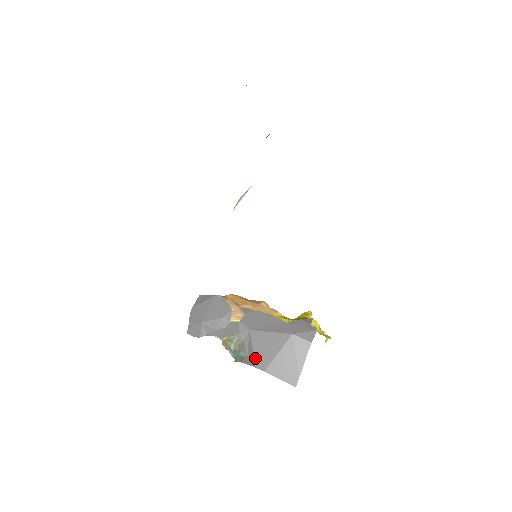
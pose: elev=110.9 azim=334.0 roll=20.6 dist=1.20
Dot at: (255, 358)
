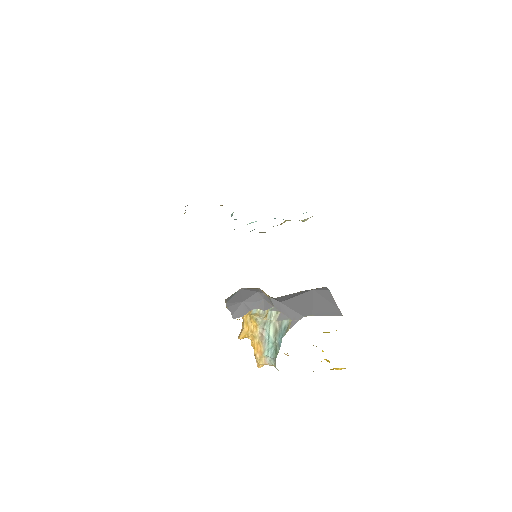
Dot at: (299, 313)
